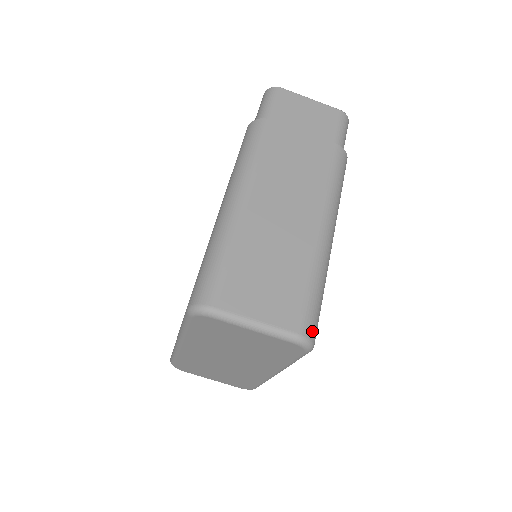
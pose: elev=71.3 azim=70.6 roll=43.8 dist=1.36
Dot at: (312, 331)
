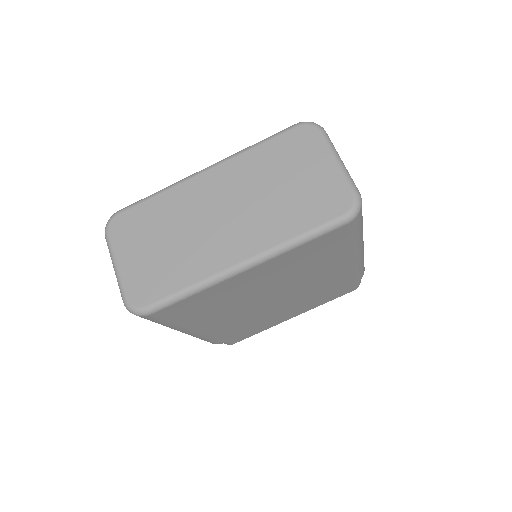
Dot at: (361, 211)
